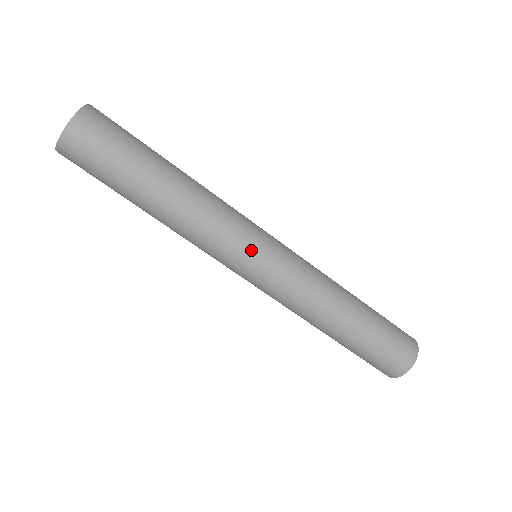
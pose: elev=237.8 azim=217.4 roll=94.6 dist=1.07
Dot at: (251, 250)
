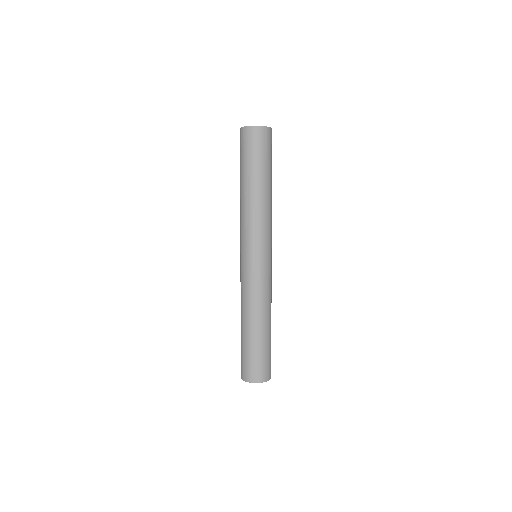
Dot at: (264, 248)
